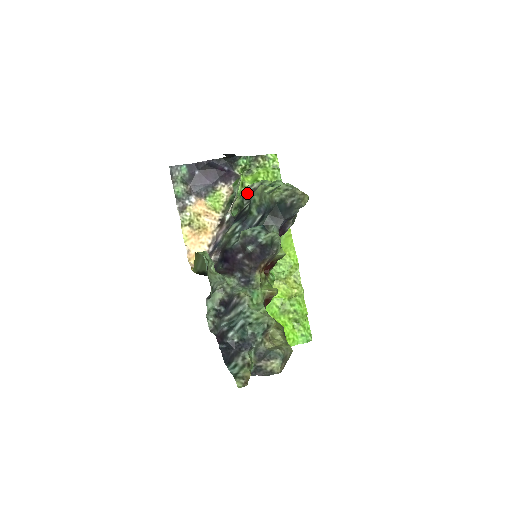
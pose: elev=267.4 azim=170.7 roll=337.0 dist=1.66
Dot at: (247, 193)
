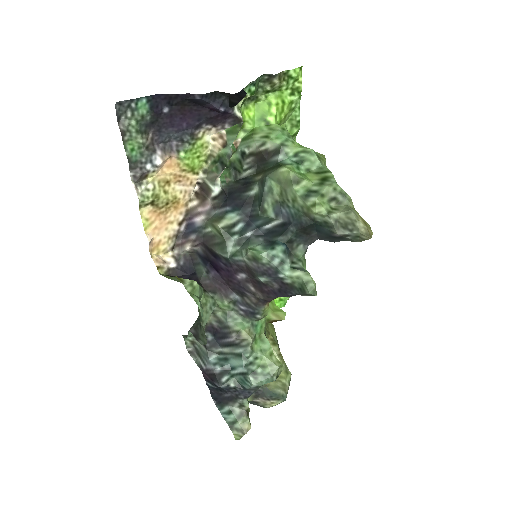
Dot at: (251, 153)
